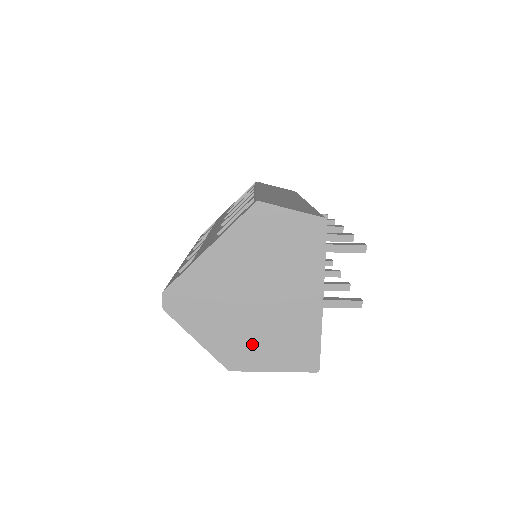
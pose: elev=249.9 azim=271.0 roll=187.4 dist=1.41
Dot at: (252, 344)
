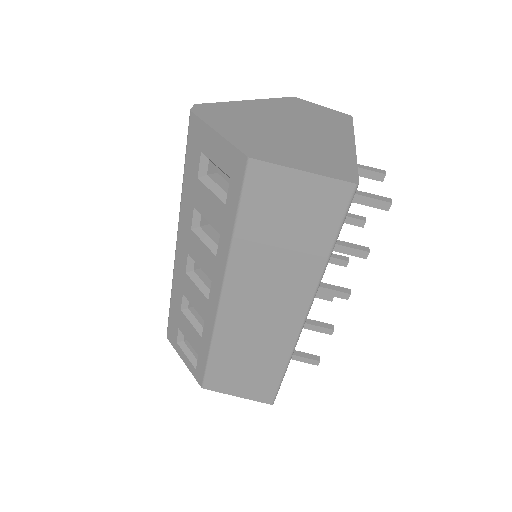
Dot at: (280, 149)
